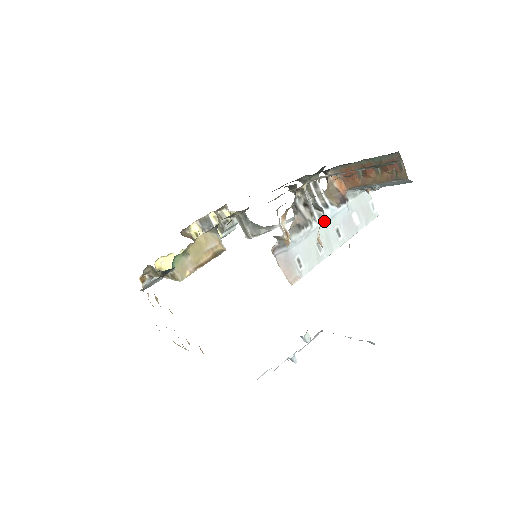
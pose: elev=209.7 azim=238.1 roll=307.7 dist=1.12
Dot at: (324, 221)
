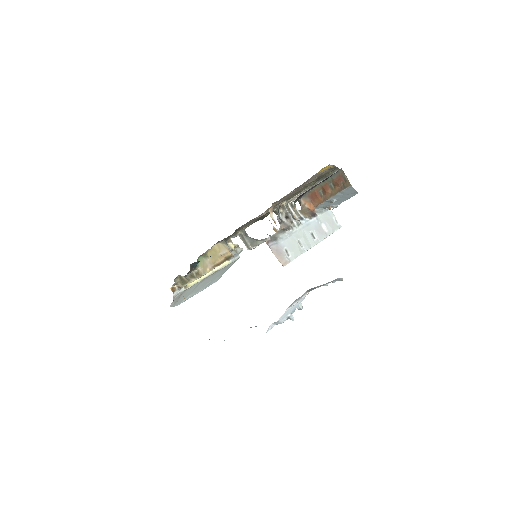
Dot at: (301, 227)
